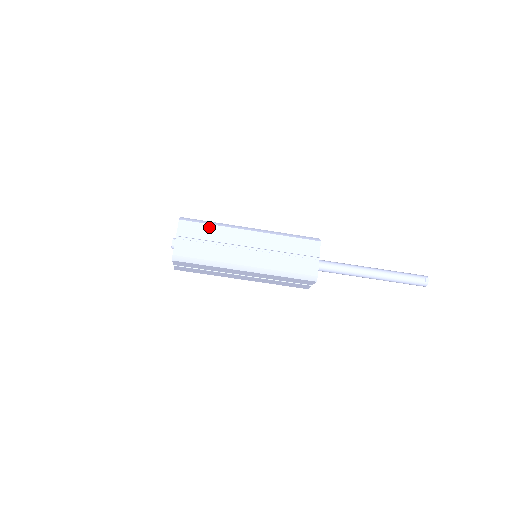
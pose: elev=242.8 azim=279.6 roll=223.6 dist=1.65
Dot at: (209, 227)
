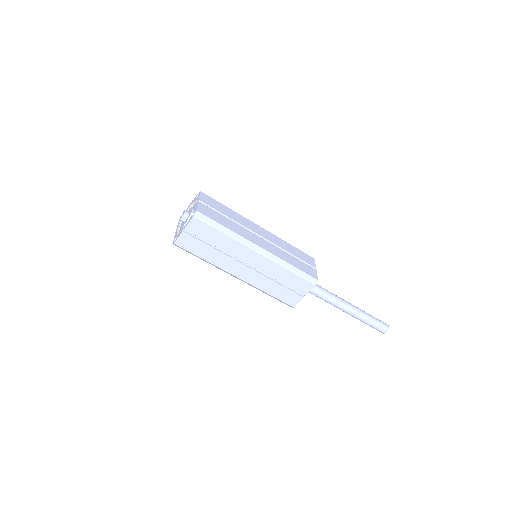
Dot at: (220, 235)
